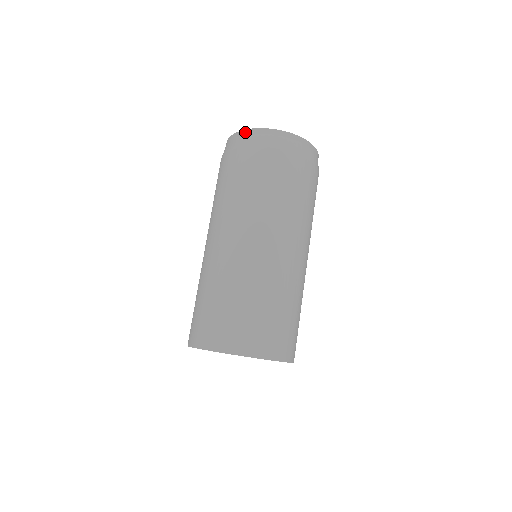
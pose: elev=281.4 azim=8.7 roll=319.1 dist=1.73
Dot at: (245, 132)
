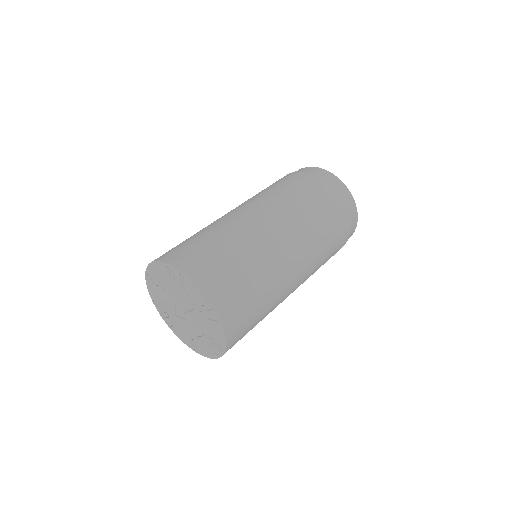
Dot at: occluded
